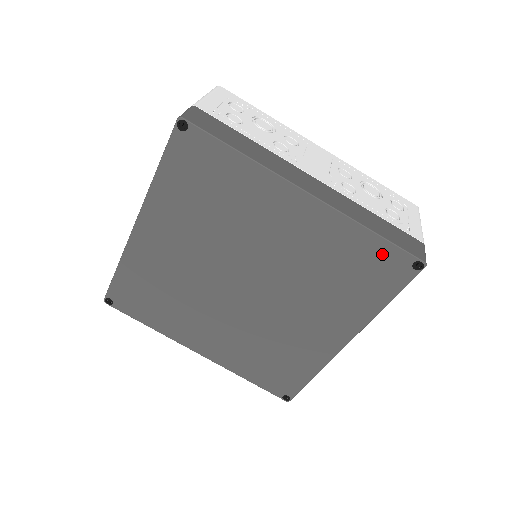
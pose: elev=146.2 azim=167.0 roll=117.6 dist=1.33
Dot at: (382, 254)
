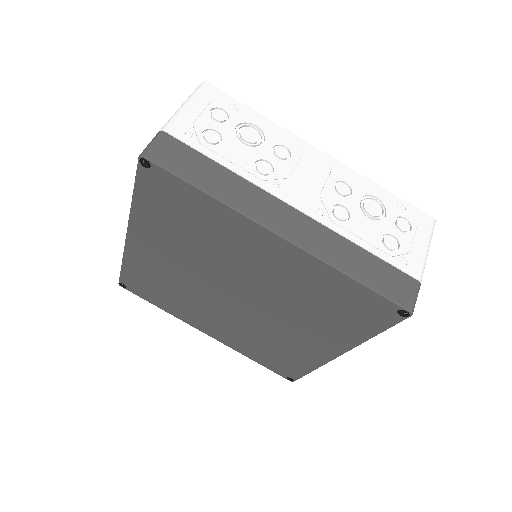
Dot at: (364, 298)
